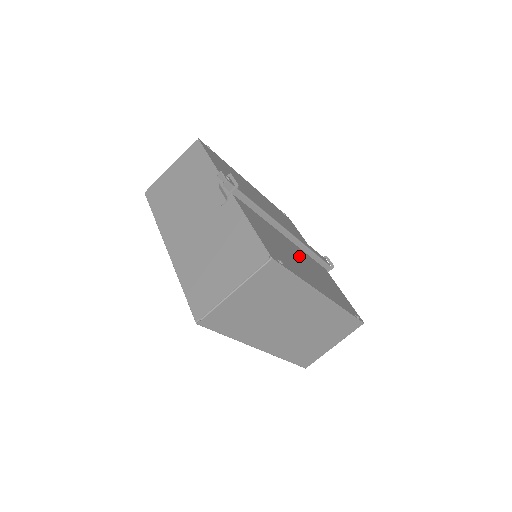
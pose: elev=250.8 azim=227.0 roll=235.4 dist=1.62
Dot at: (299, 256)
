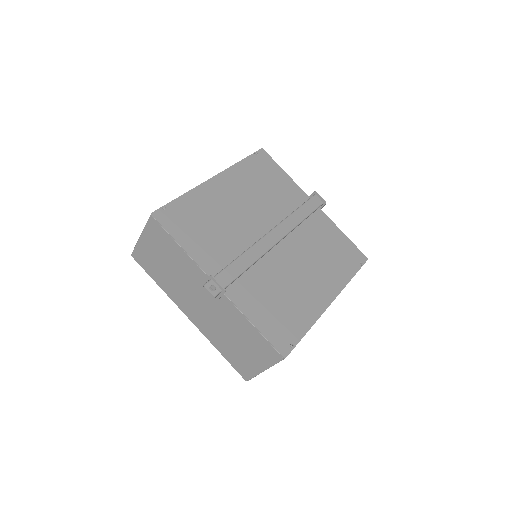
Dot at: (296, 263)
